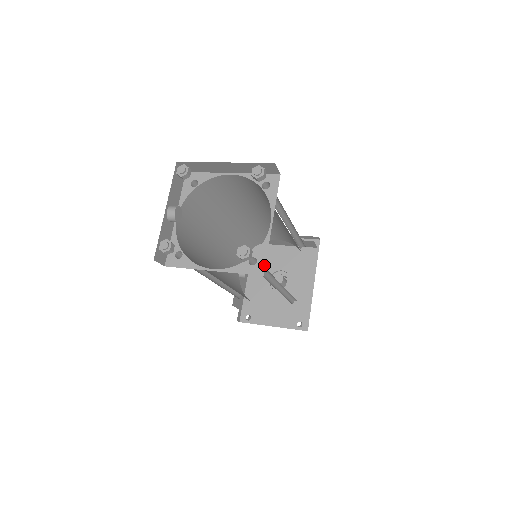
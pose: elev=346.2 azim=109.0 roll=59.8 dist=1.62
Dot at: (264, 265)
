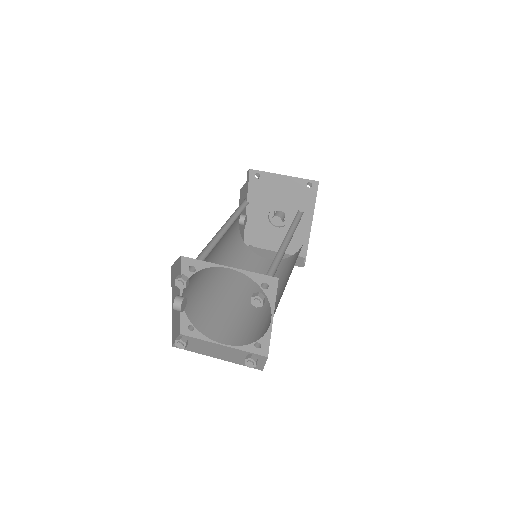
Dot at: (268, 350)
